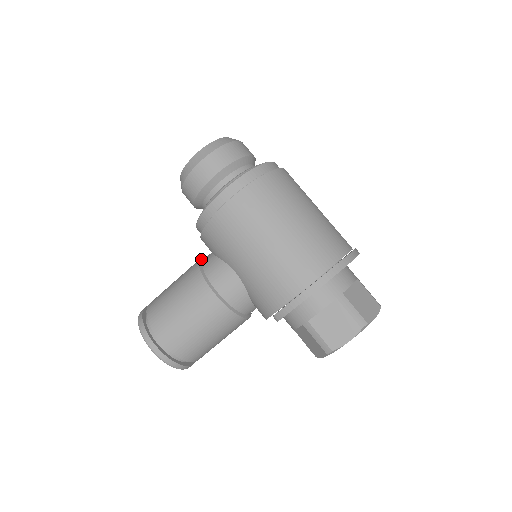
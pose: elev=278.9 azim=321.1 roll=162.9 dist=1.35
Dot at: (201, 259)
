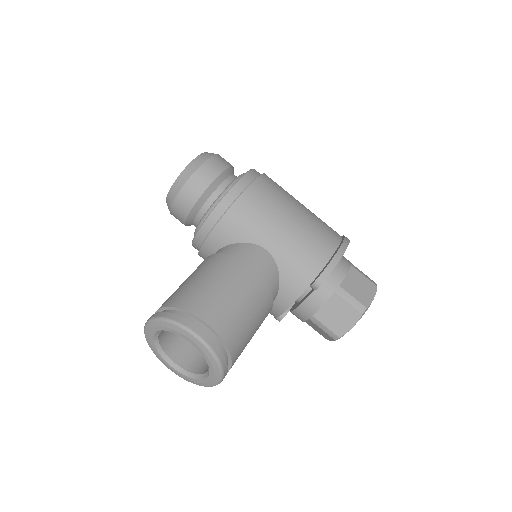
Dot at: occluded
